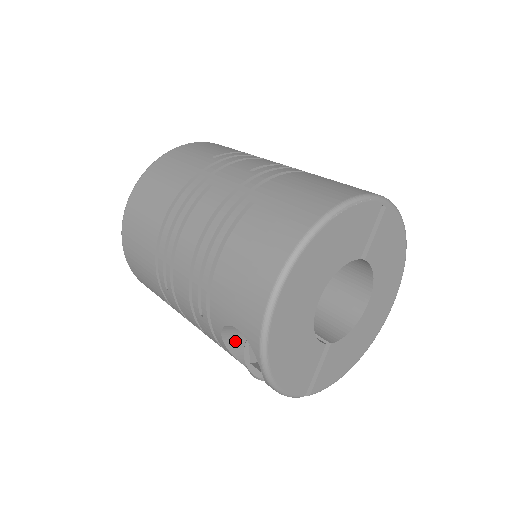
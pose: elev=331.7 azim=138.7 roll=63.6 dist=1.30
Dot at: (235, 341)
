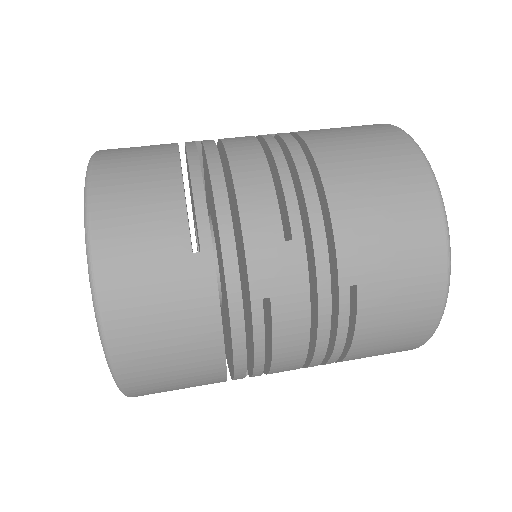
Dot at: occluded
